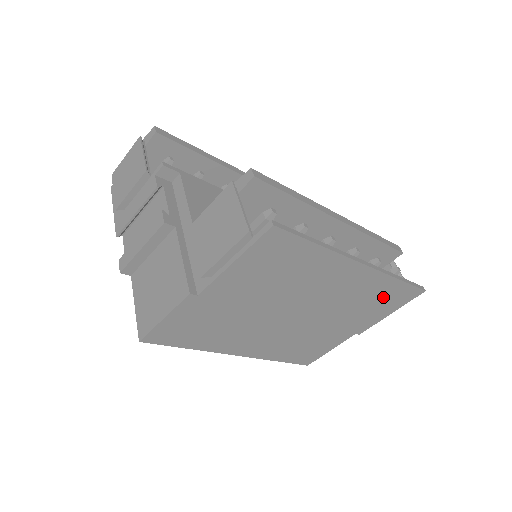
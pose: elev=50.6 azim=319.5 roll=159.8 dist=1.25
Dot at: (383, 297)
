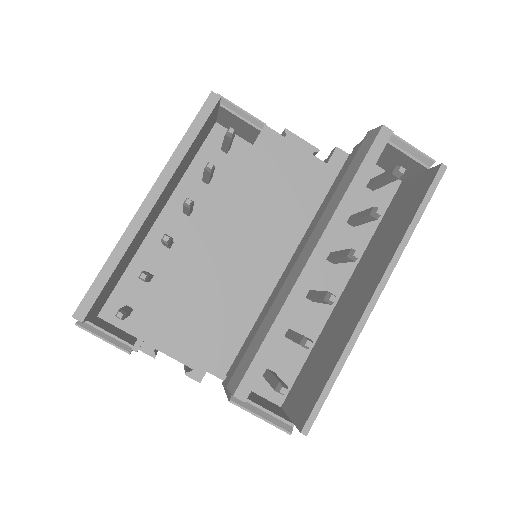
Dot at: occluded
